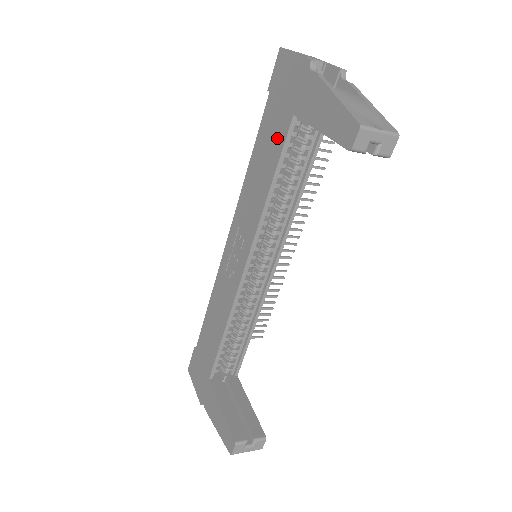
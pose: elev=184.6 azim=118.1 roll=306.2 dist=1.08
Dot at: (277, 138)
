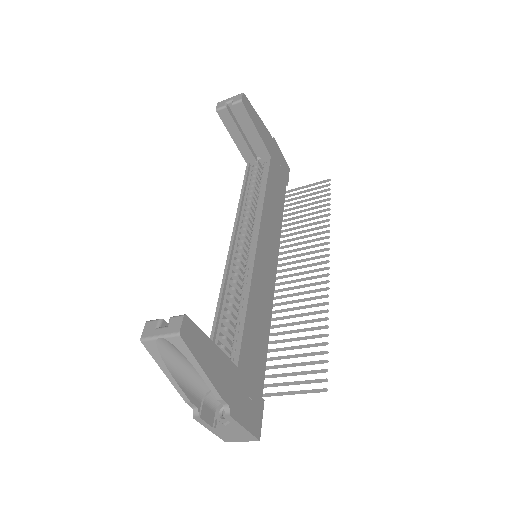
Dot at: occluded
